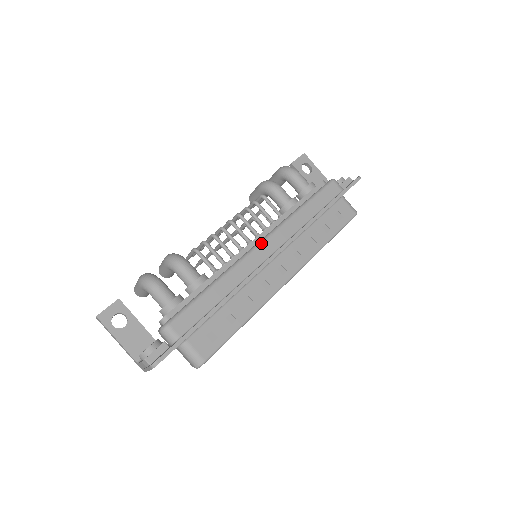
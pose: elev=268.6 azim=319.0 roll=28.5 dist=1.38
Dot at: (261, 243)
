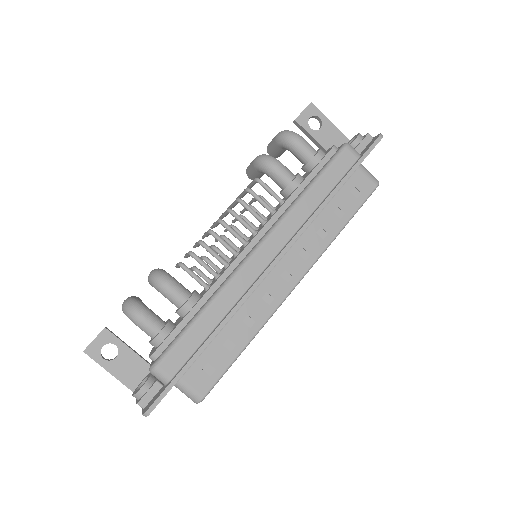
Dot at: (258, 248)
